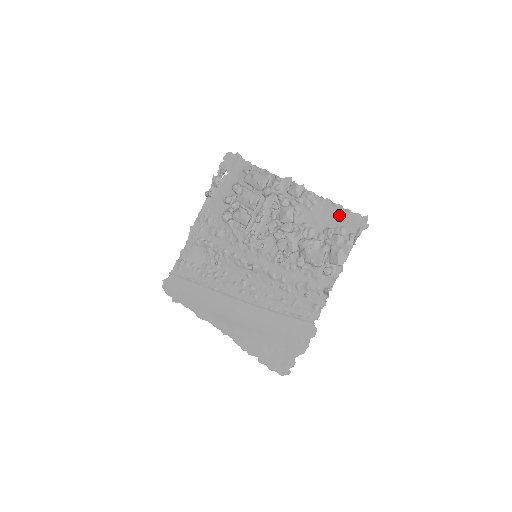
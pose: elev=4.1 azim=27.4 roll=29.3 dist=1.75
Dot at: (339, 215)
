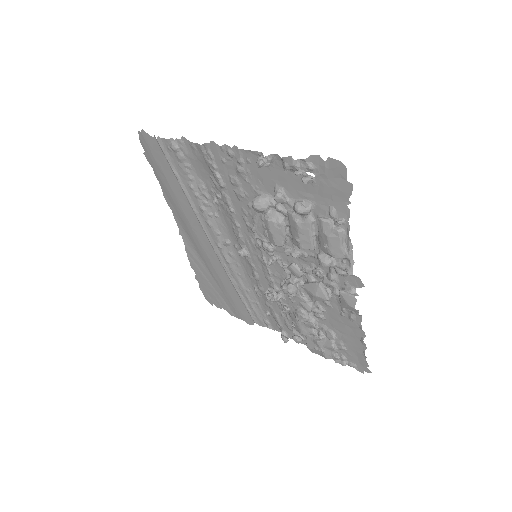
Dot at: (355, 345)
